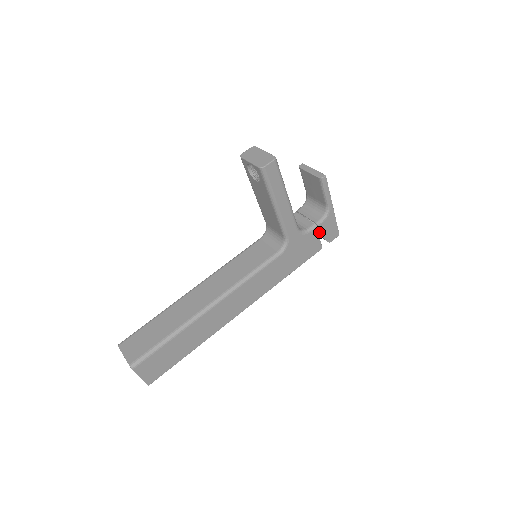
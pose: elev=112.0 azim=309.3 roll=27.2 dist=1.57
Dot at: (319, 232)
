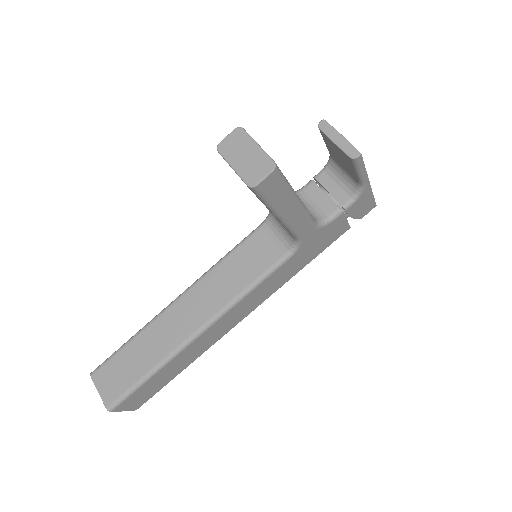
Dot at: (347, 214)
